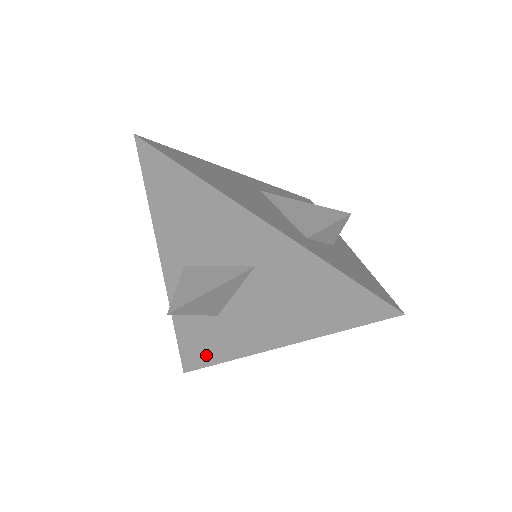
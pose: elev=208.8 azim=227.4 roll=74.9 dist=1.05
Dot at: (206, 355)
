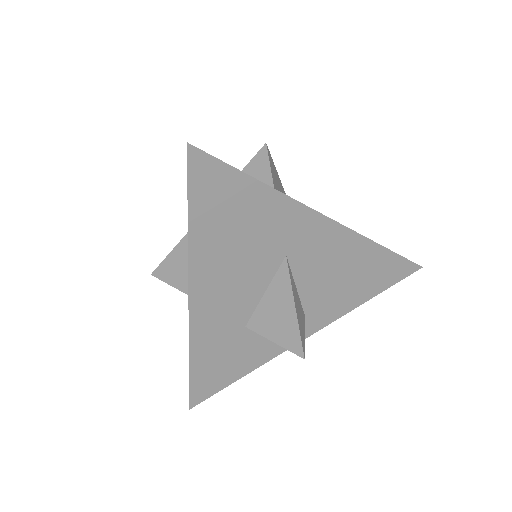
Dot at: occluded
